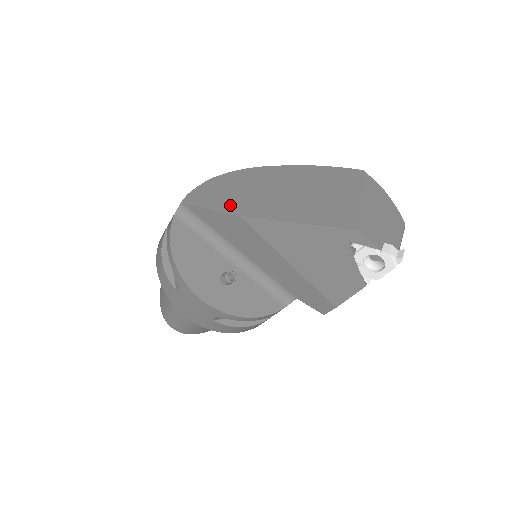
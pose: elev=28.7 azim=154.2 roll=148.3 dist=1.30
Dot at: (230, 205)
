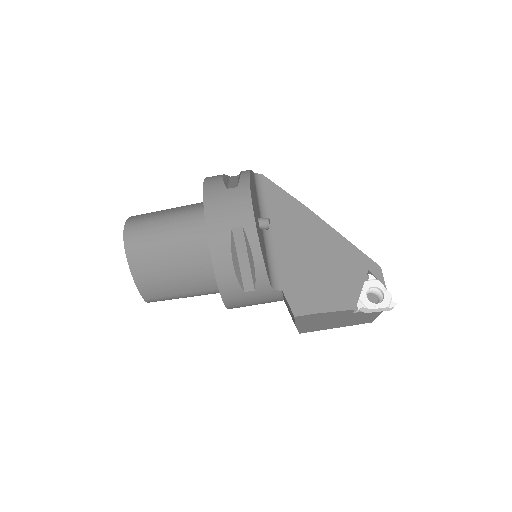
Dot at: occluded
